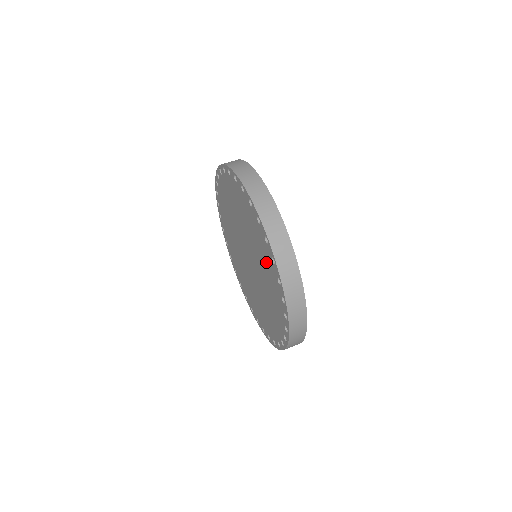
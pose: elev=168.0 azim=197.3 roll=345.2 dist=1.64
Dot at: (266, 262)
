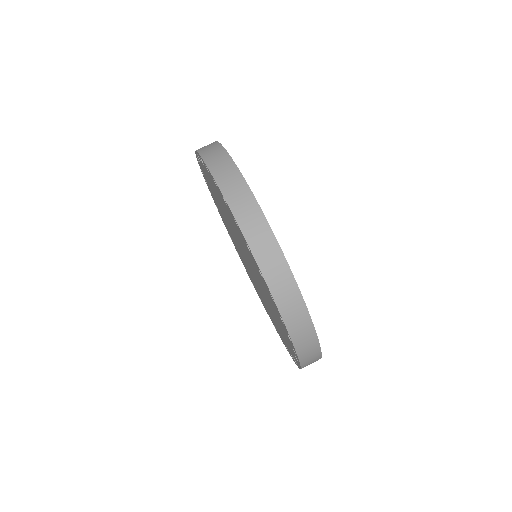
Dot at: (225, 207)
